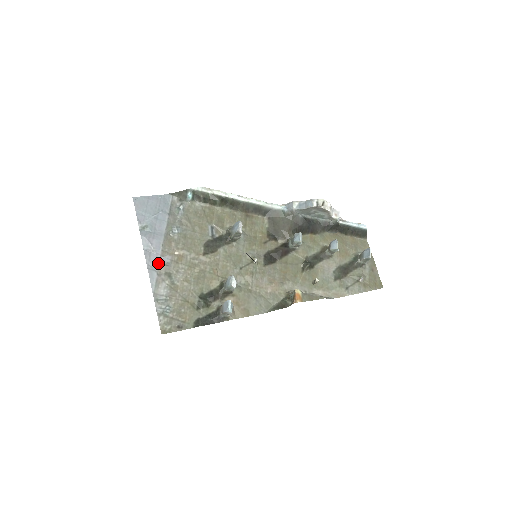
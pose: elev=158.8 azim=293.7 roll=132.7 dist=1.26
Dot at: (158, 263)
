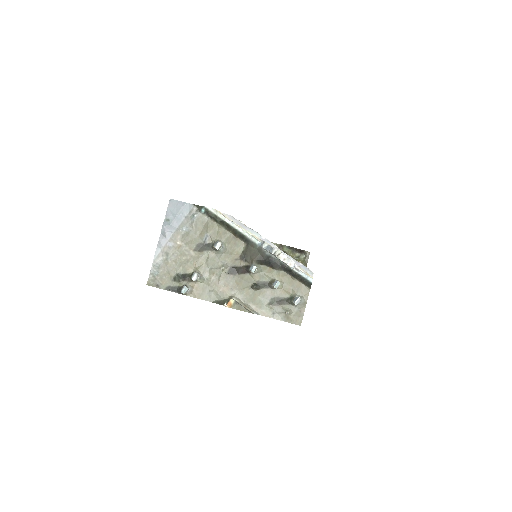
Dot at: (165, 244)
